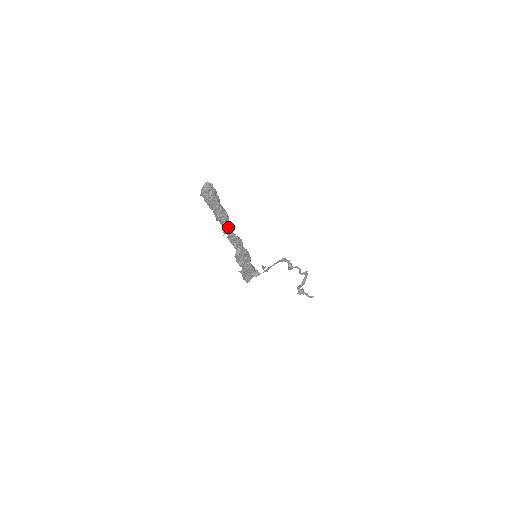
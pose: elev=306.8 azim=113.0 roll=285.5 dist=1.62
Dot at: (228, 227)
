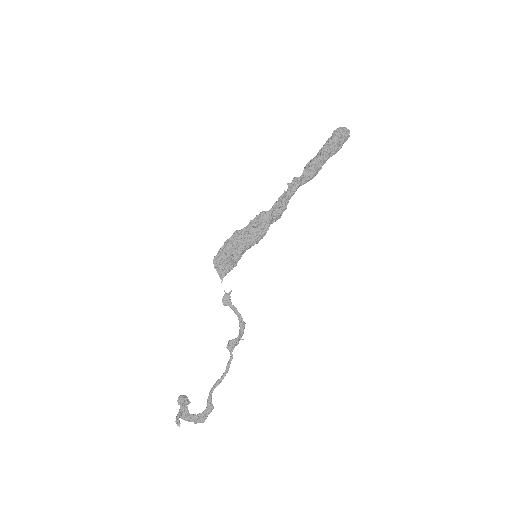
Dot at: (301, 181)
